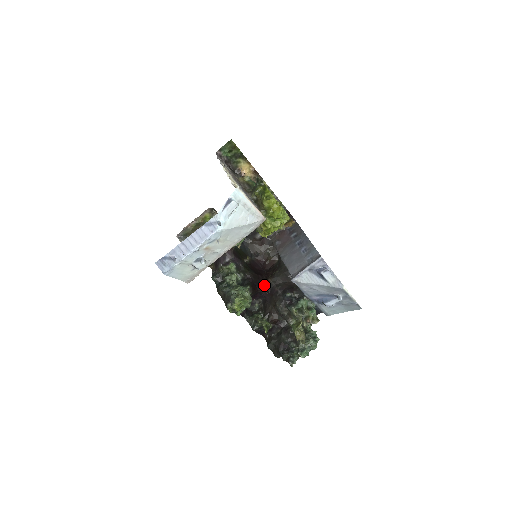
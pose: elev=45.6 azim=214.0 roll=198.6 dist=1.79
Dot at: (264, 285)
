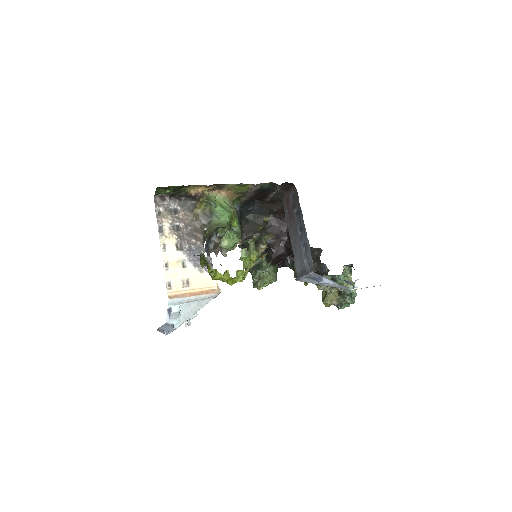
Dot at: (288, 251)
